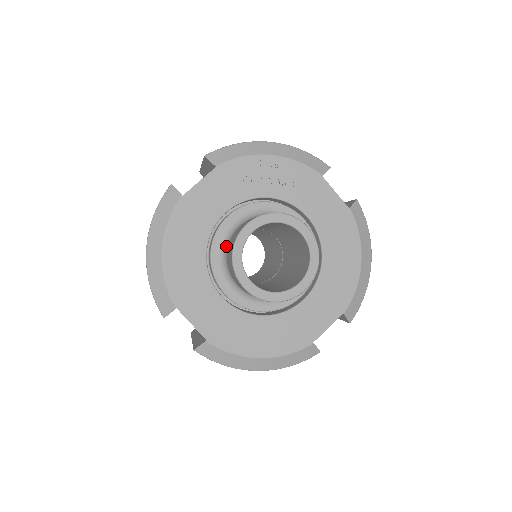
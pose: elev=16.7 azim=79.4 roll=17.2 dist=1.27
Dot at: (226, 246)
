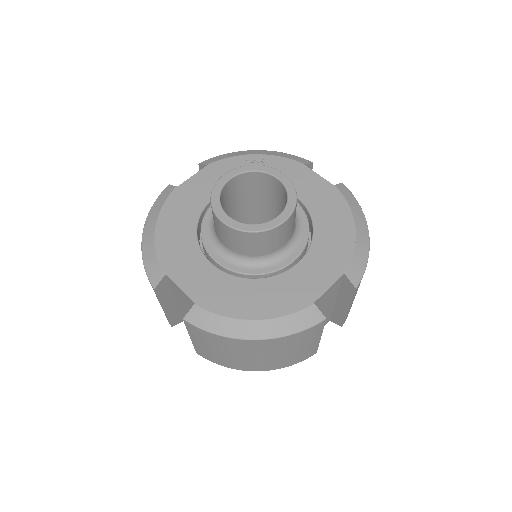
Dot at: occluded
